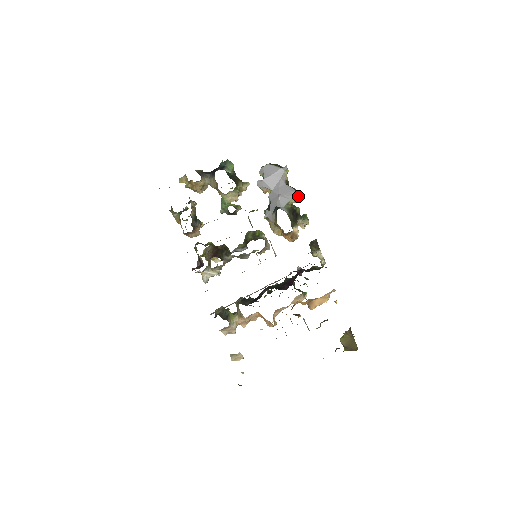
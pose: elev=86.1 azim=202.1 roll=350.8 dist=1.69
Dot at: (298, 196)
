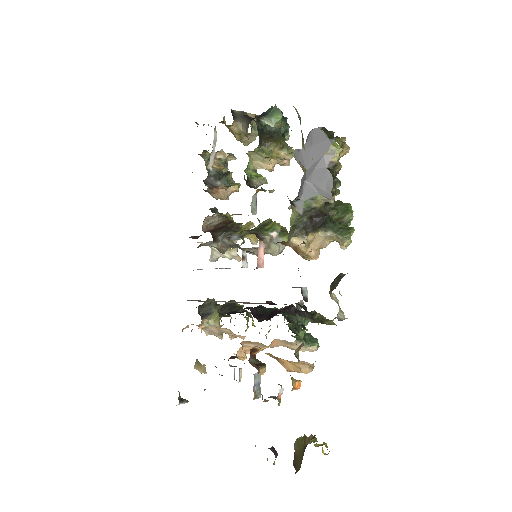
Dot at: occluded
